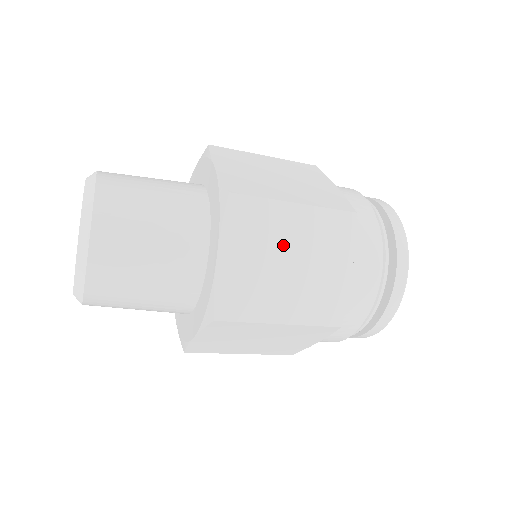
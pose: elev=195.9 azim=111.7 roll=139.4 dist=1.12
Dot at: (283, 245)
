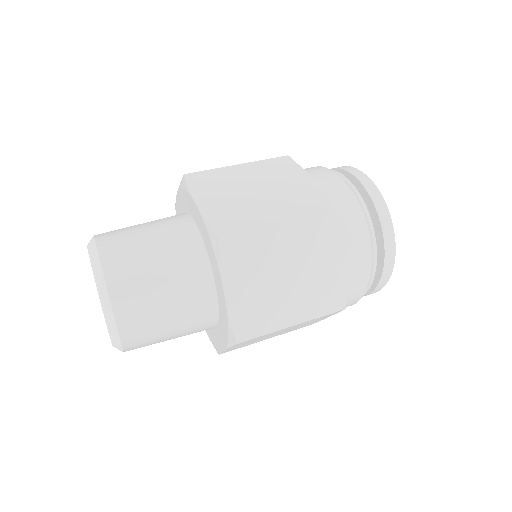
Dot at: (278, 262)
